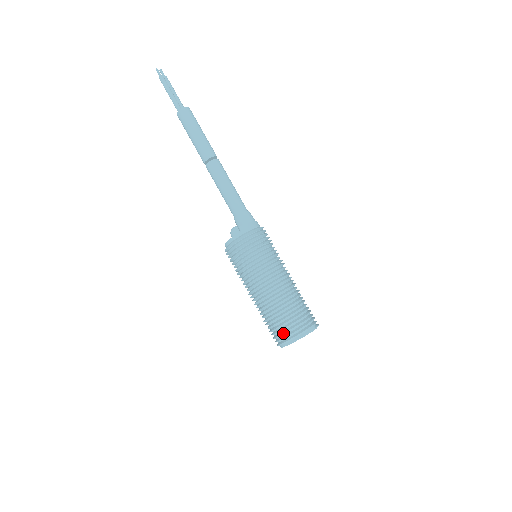
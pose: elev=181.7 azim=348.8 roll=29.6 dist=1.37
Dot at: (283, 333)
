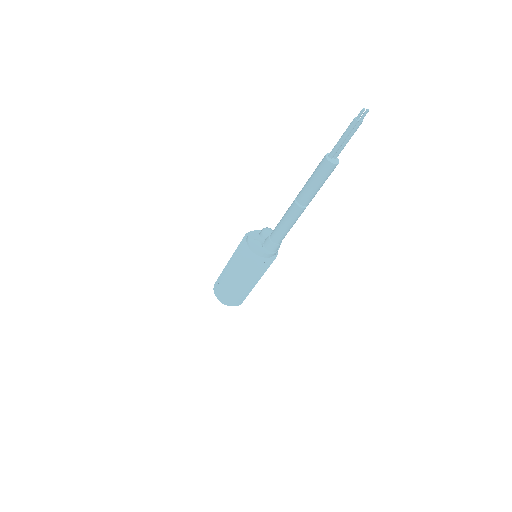
Dot at: (218, 293)
